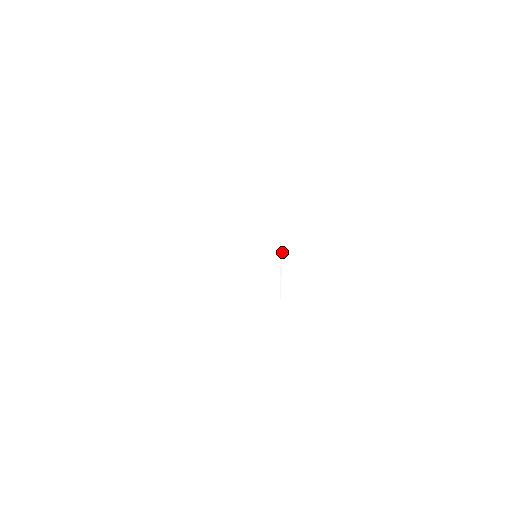
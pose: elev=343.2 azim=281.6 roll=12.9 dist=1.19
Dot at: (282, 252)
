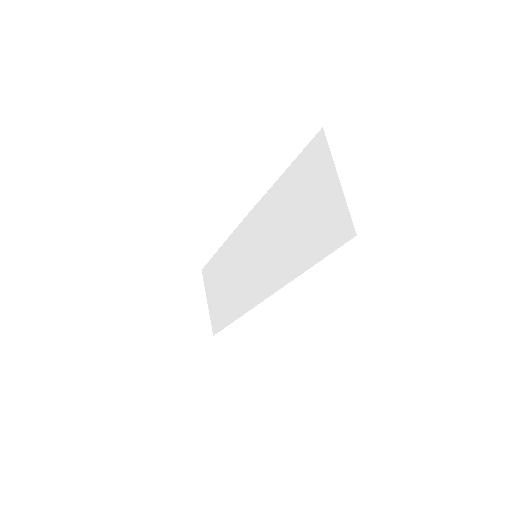
Dot at: (203, 280)
